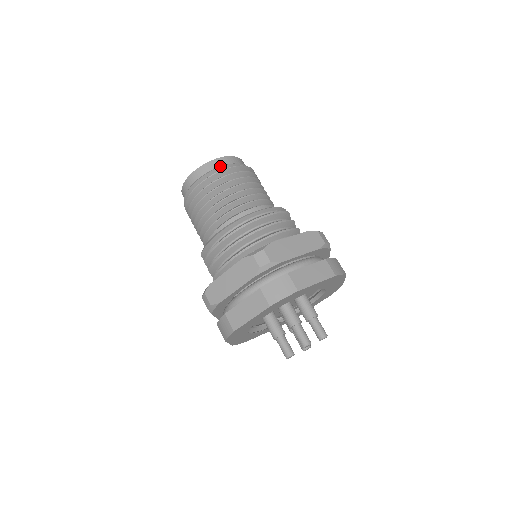
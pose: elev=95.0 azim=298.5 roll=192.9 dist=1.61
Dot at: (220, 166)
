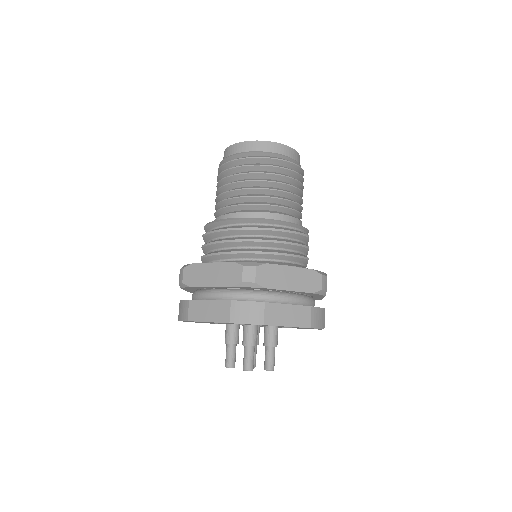
Dot at: (271, 152)
